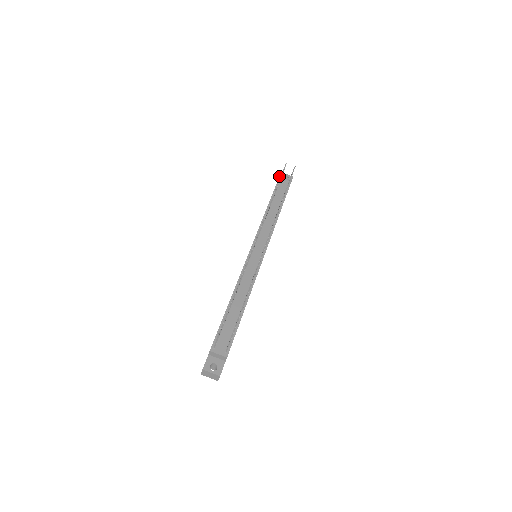
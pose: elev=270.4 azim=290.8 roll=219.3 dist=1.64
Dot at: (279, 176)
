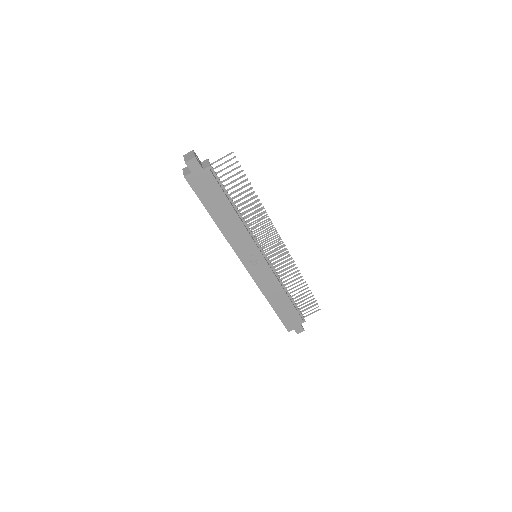
Dot at: occluded
